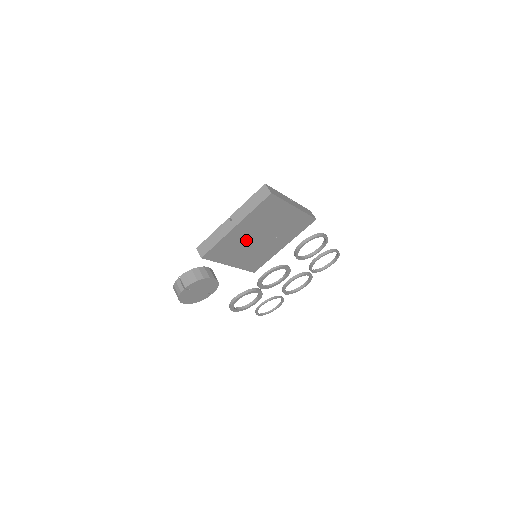
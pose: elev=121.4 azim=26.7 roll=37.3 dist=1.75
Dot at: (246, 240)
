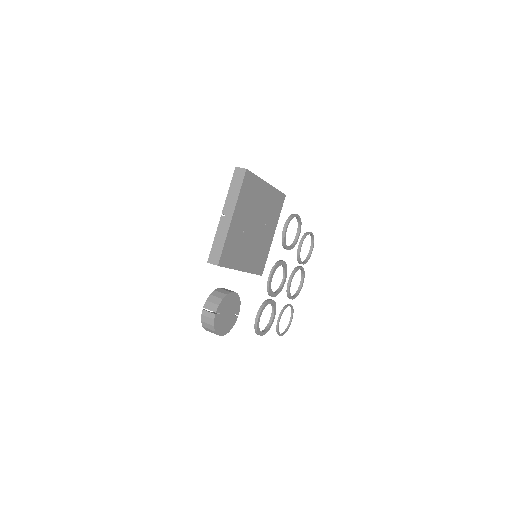
Dot at: (244, 233)
